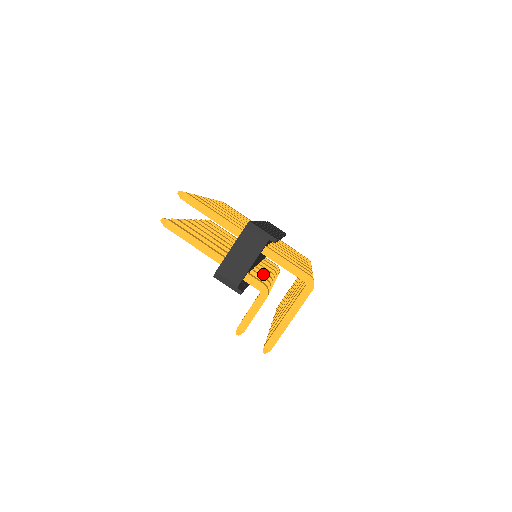
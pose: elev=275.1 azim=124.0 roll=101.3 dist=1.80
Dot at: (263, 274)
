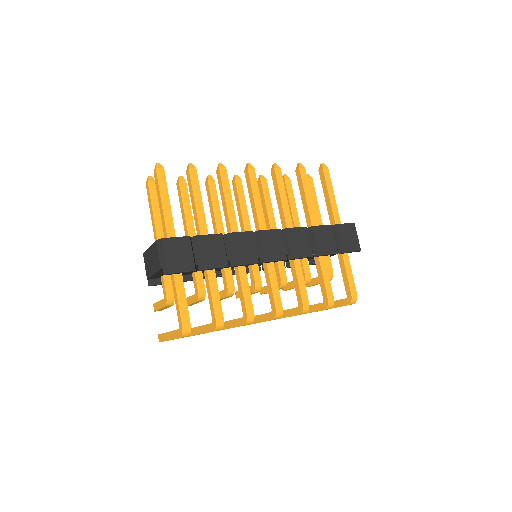
Dot at: (225, 280)
